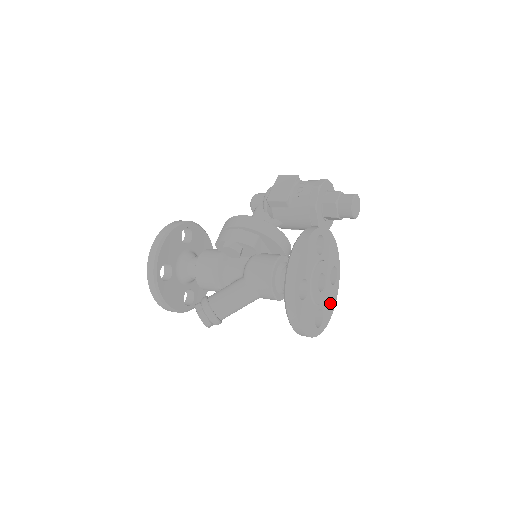
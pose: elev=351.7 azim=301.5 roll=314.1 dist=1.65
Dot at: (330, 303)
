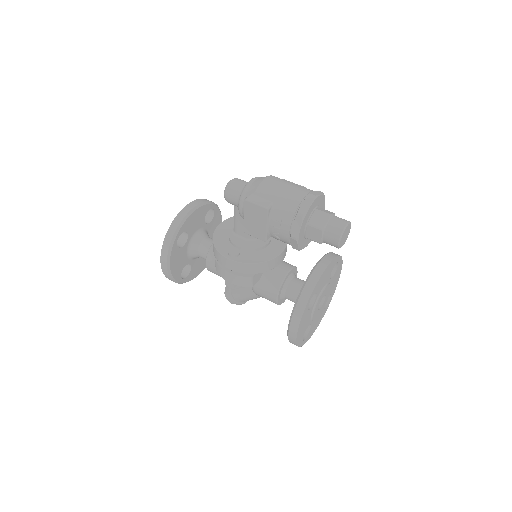
Dot at: (336, 279)
